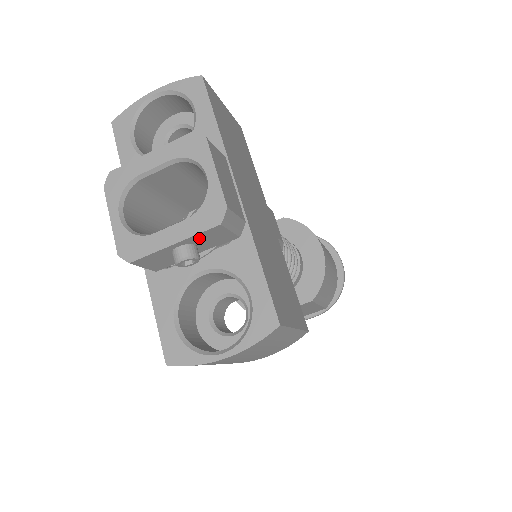
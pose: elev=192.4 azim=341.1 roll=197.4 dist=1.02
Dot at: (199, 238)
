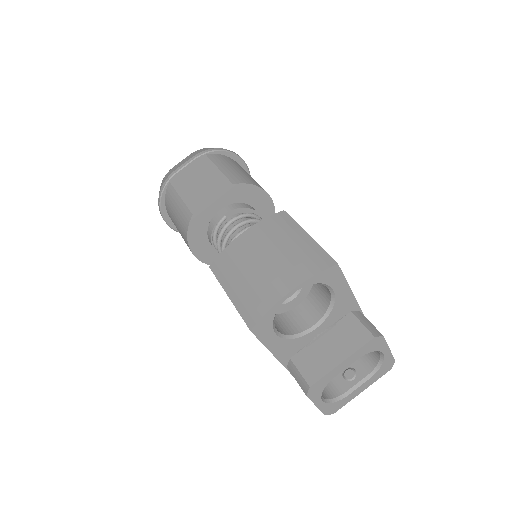
Dot at: occluded
